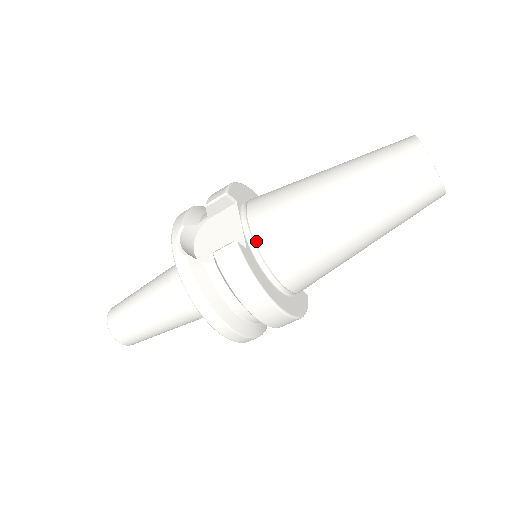
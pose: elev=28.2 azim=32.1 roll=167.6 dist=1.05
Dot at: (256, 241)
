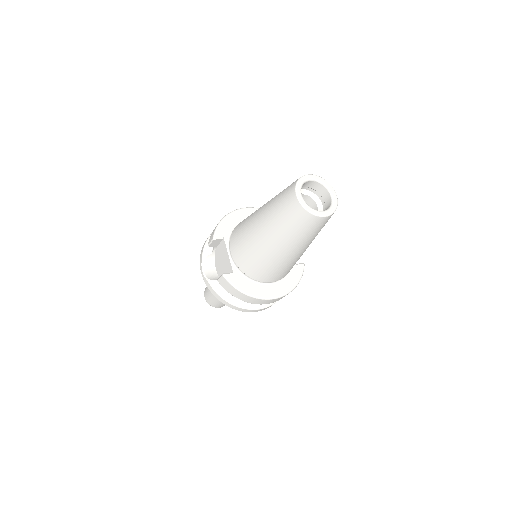
Dot at: (238, 266)
